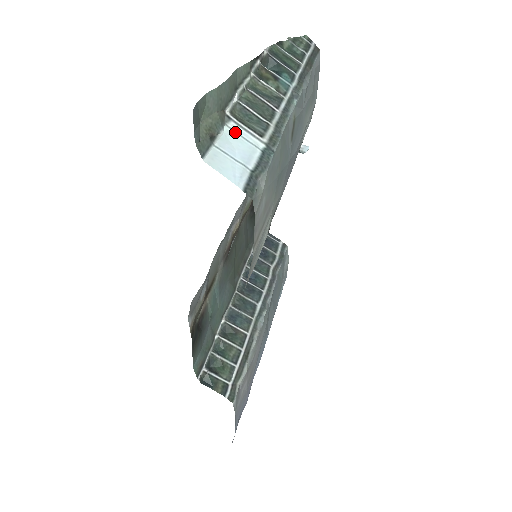
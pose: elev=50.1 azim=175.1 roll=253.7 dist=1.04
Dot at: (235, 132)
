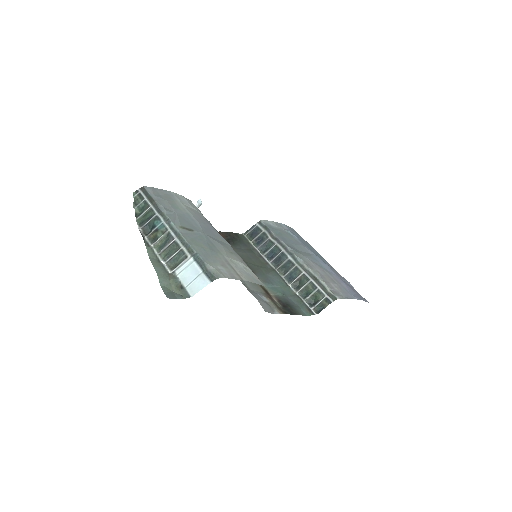
Dot at: (181, 272)
